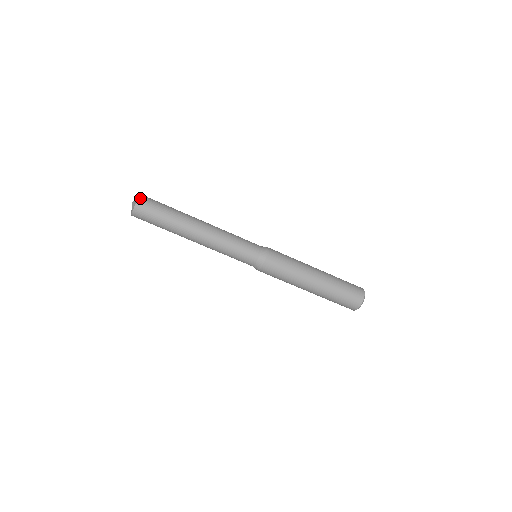
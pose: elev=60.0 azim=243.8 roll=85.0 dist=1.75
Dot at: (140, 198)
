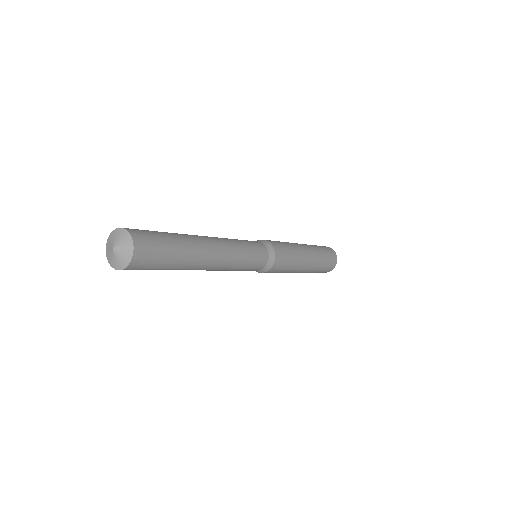
Dot at: (134, 259)
